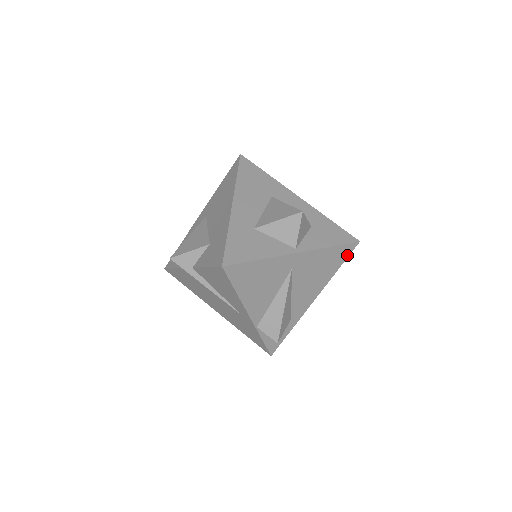
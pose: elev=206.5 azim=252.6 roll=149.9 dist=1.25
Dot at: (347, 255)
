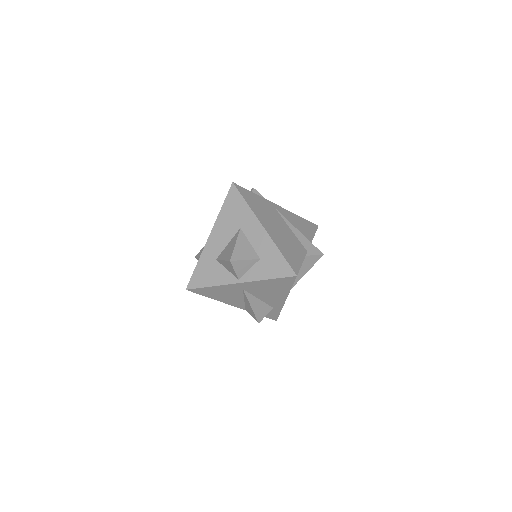
Dot at: (292, 282)
